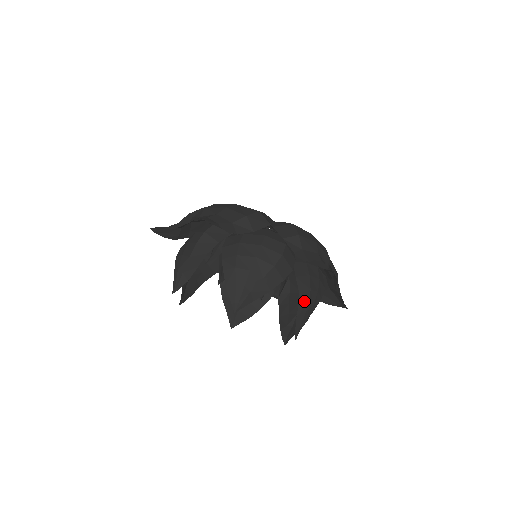
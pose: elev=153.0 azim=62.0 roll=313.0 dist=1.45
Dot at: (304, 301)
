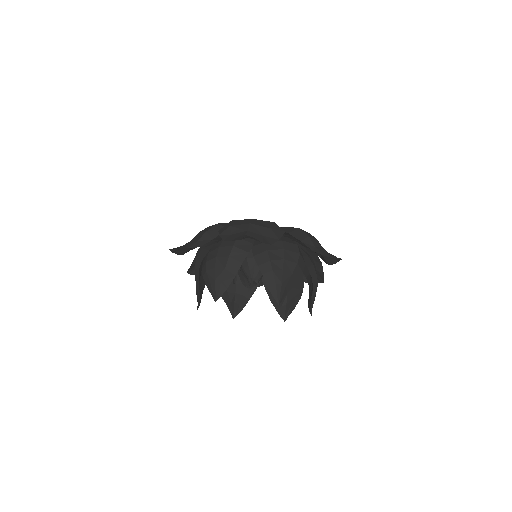
Dot at: (315, 285)
